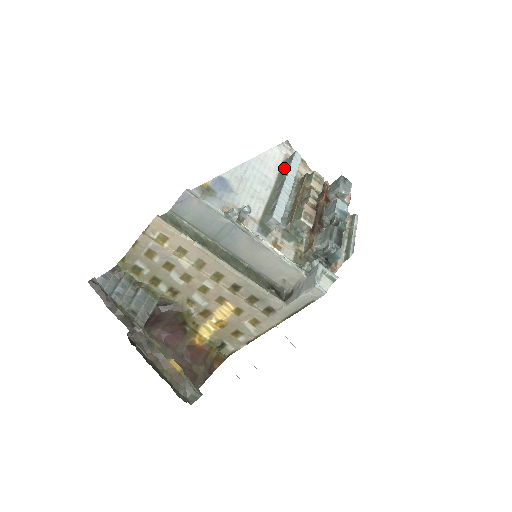
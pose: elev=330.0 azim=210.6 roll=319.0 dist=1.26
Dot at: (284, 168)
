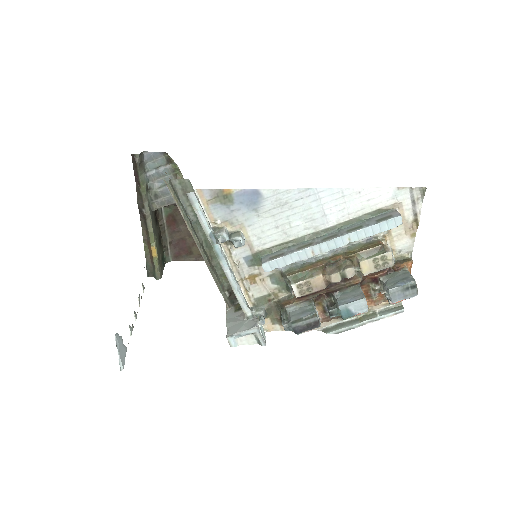
Dot at: (366, 218)
